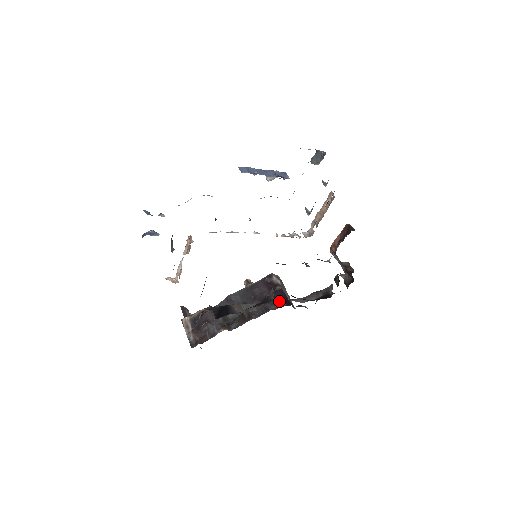
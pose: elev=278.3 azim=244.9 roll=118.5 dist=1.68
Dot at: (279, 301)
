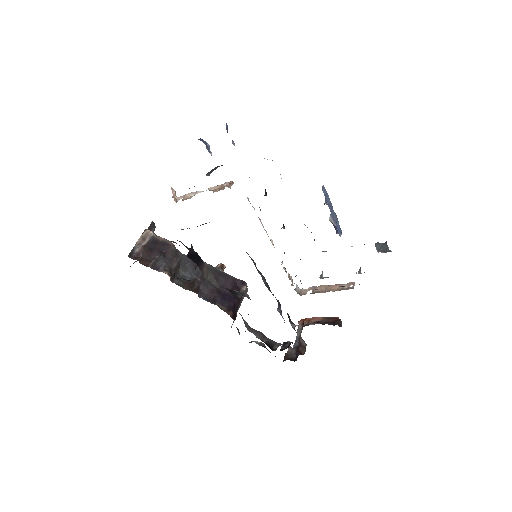
Dot at: (230, 307)
